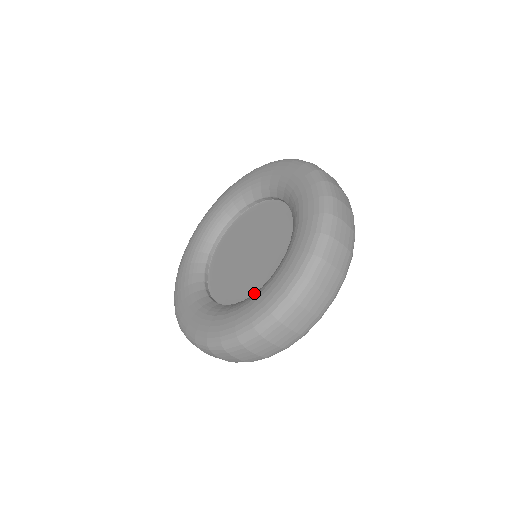
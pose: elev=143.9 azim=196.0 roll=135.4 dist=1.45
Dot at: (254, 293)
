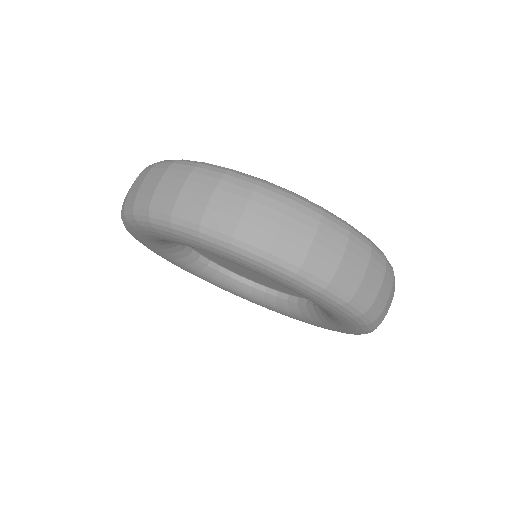
Dot at: (316, 312)
